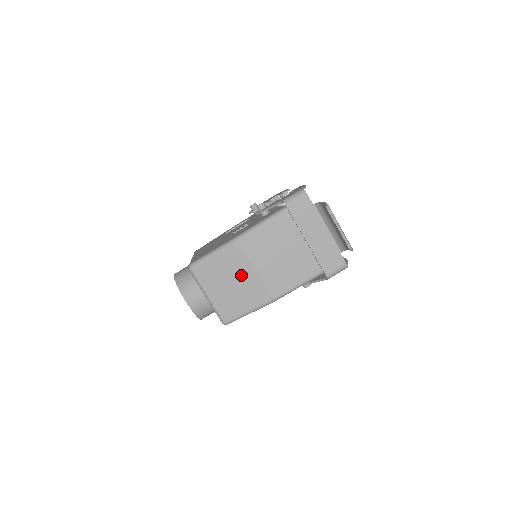
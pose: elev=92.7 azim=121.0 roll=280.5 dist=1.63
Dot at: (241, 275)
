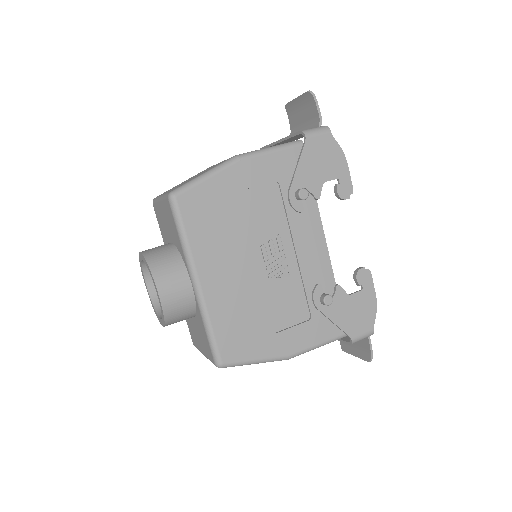
Dot at: occluded
